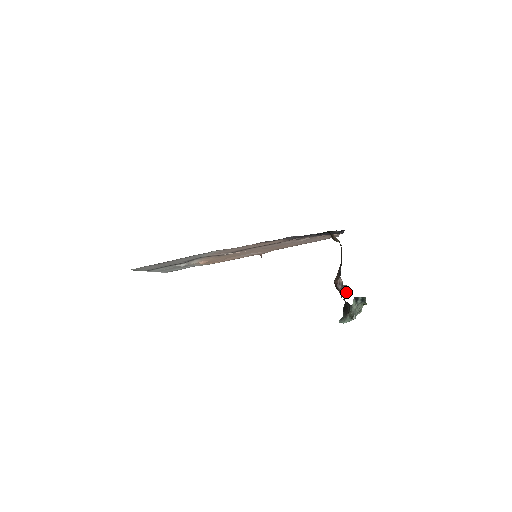
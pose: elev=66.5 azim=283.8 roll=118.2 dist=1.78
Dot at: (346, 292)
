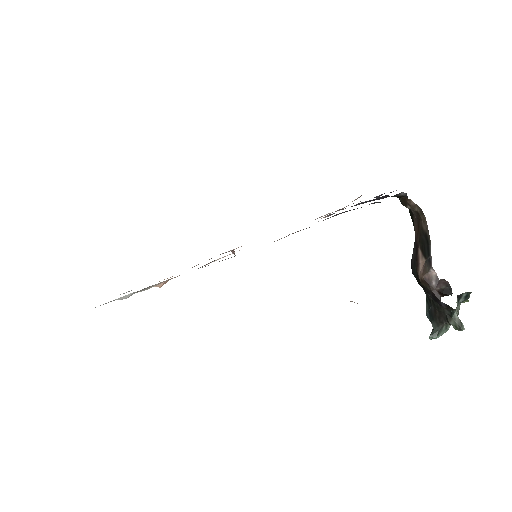
Dot at: (443, 290)
